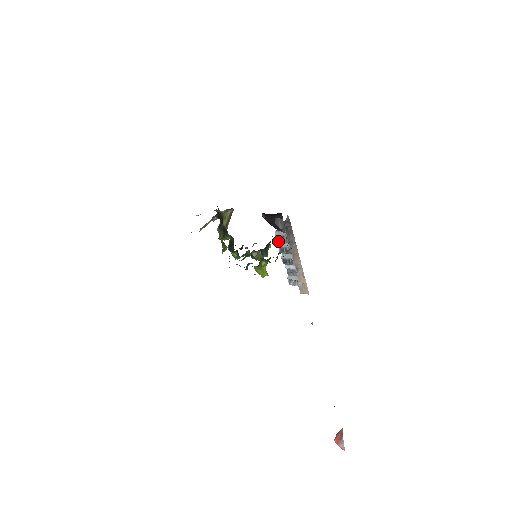
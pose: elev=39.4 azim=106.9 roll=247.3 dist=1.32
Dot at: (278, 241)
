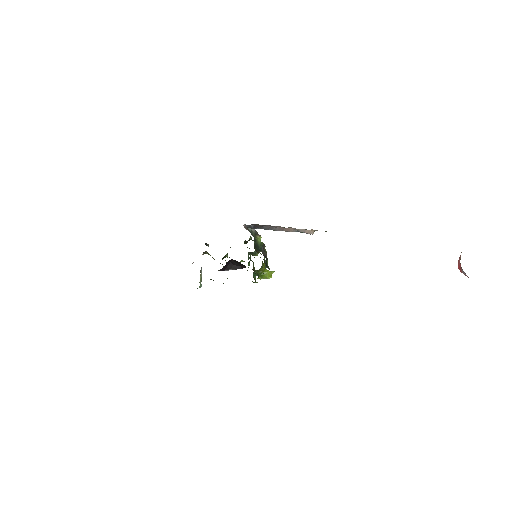
Dot at: occluded
